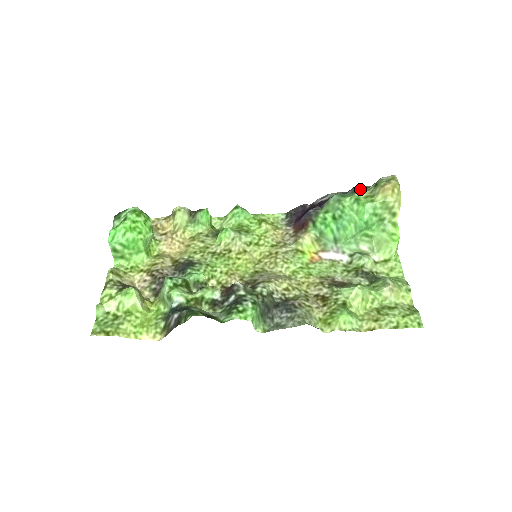
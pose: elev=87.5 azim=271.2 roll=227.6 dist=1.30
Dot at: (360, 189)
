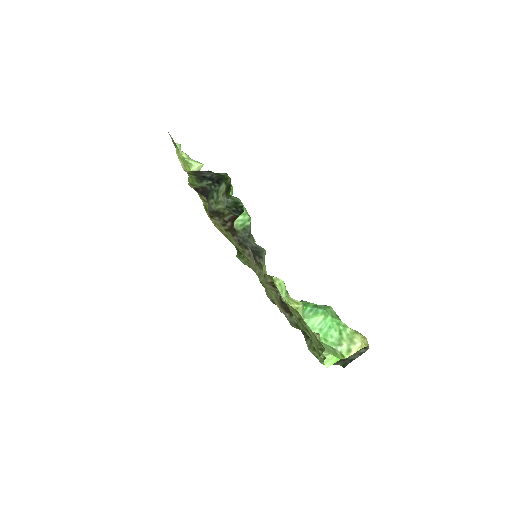
Dot at: occluded
